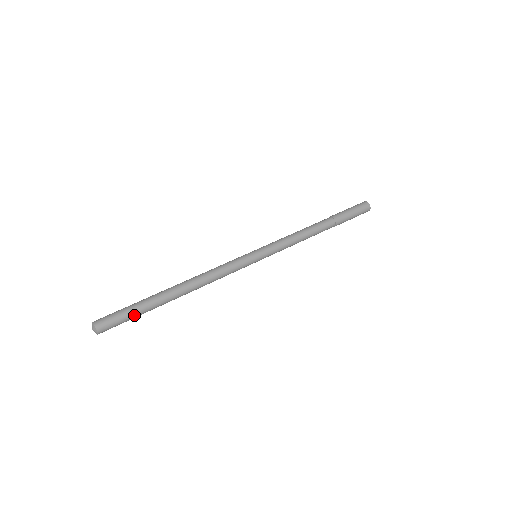
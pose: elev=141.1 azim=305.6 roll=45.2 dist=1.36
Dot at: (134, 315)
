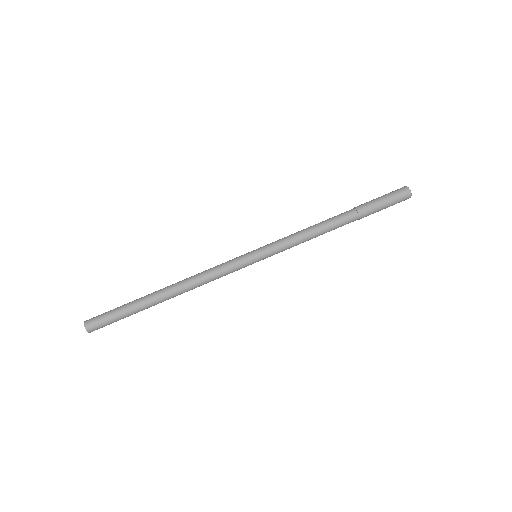
Dot at: occluded
